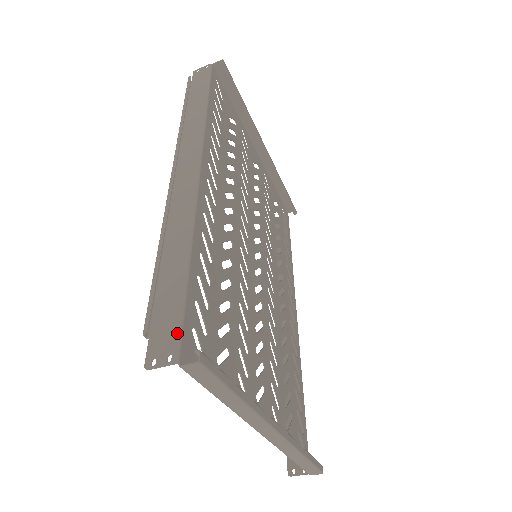
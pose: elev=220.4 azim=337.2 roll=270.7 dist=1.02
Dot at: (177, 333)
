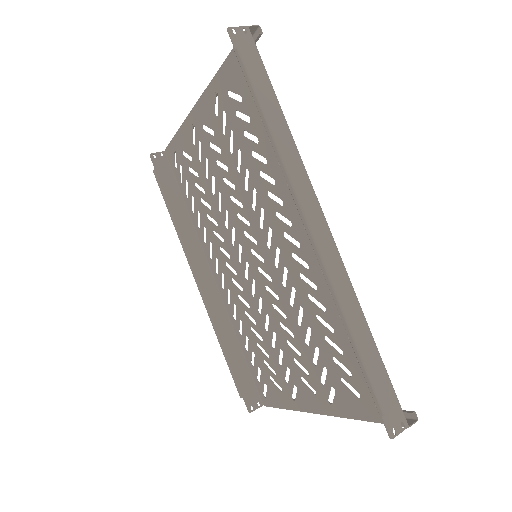
Dot at: (398, 405)
